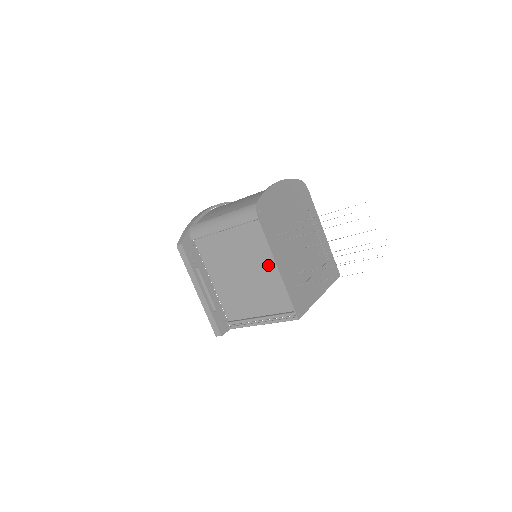
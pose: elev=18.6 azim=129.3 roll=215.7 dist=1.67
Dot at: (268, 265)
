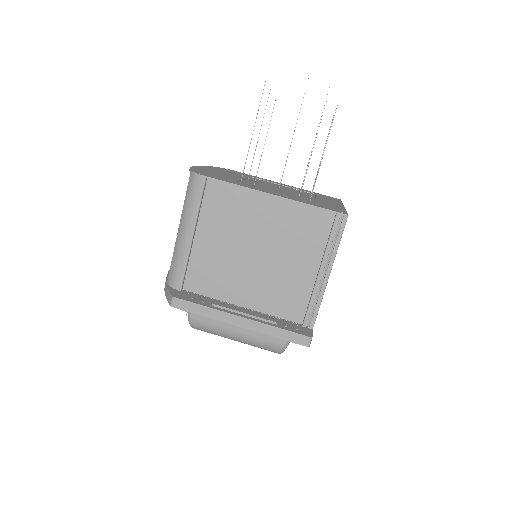
Dot at: (264, 209)
